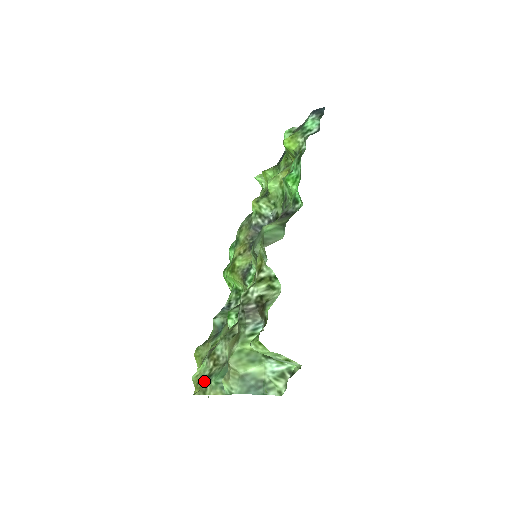
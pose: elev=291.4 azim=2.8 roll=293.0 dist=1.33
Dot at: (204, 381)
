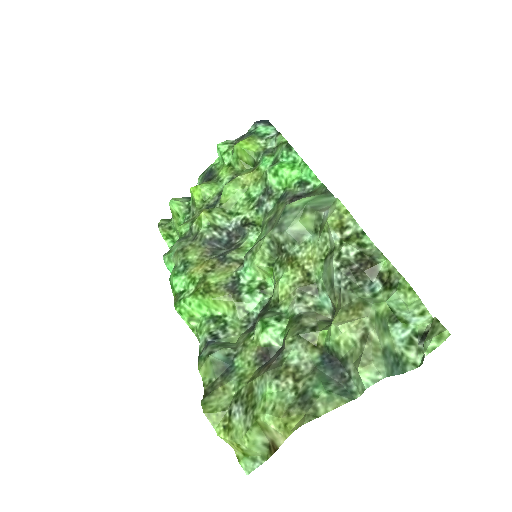
Dot at: (300, 403)
